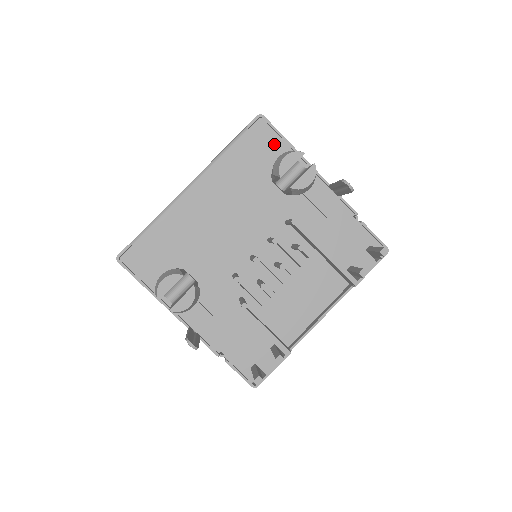
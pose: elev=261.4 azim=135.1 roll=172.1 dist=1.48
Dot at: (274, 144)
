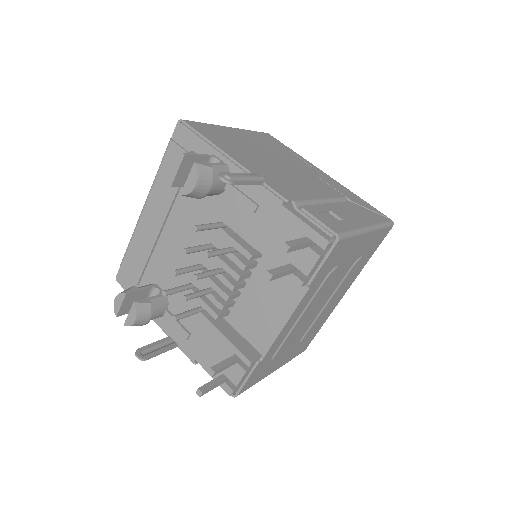
Dot at: (195, 146)
